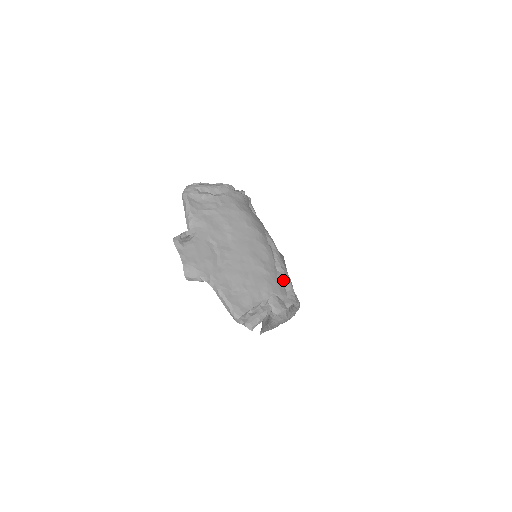
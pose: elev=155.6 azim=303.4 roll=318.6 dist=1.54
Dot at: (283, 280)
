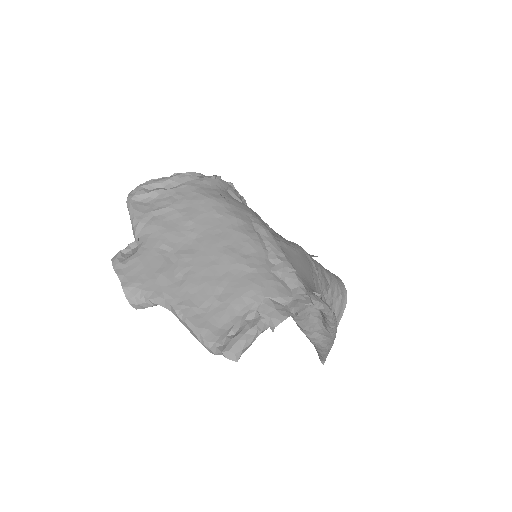
Dot at: (283, 275)
